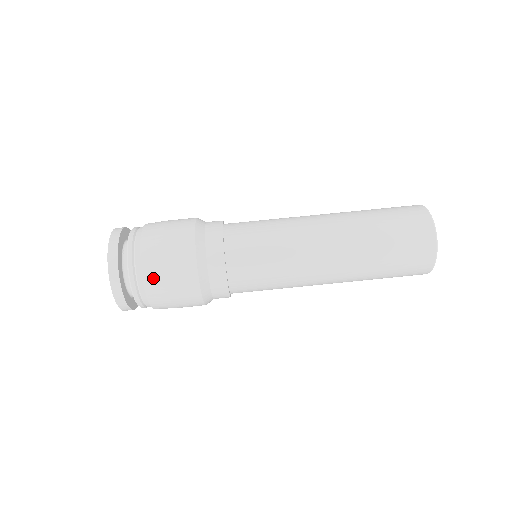
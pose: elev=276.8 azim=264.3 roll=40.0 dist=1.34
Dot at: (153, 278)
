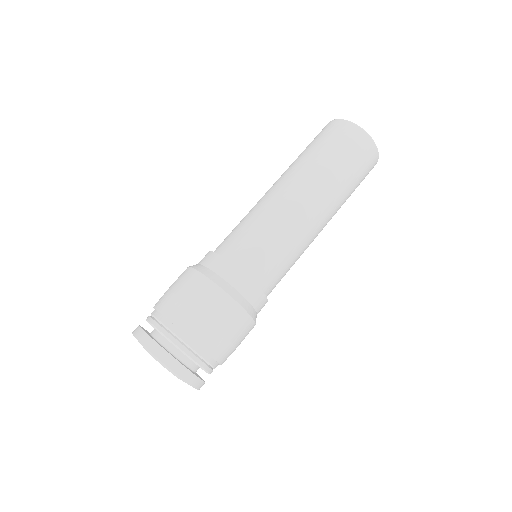
Dot at: (219, 348)
